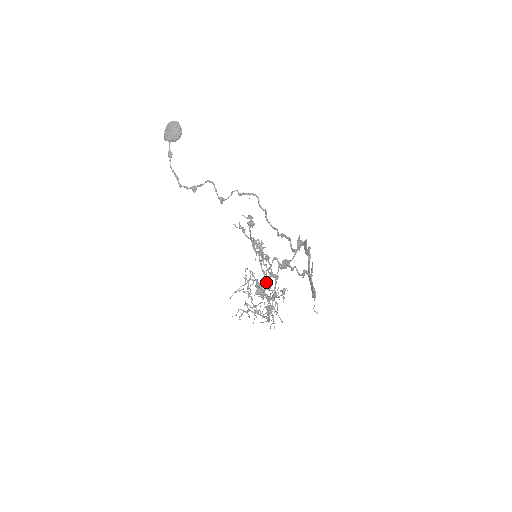
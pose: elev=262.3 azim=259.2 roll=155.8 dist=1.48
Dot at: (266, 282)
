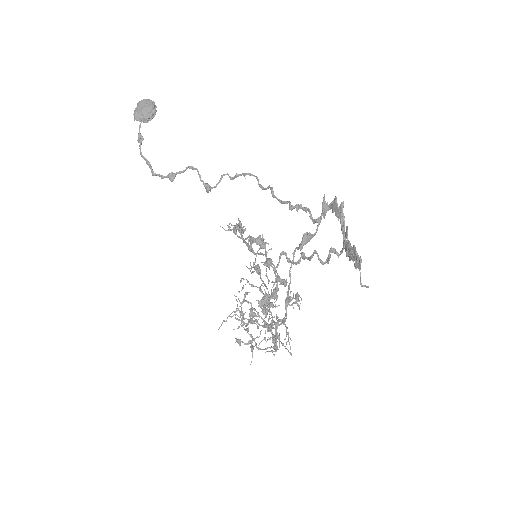
Dot at: (269, 295)
